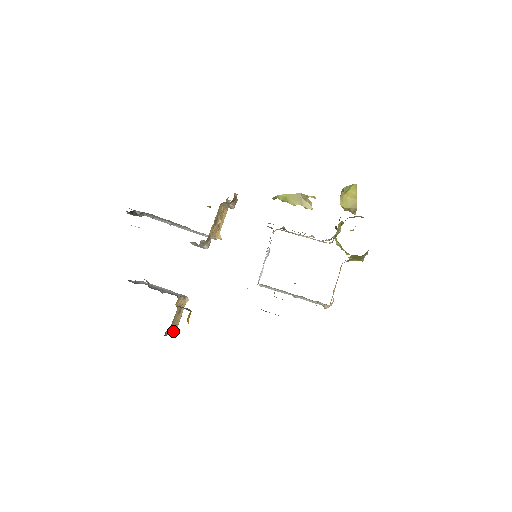
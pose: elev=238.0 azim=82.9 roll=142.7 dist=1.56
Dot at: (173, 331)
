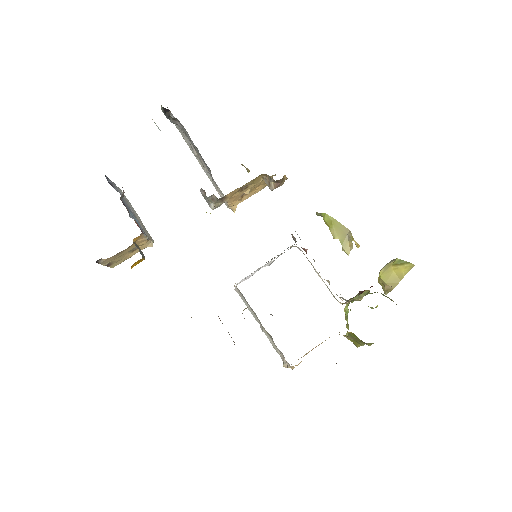
Dot at: (111, 264)
